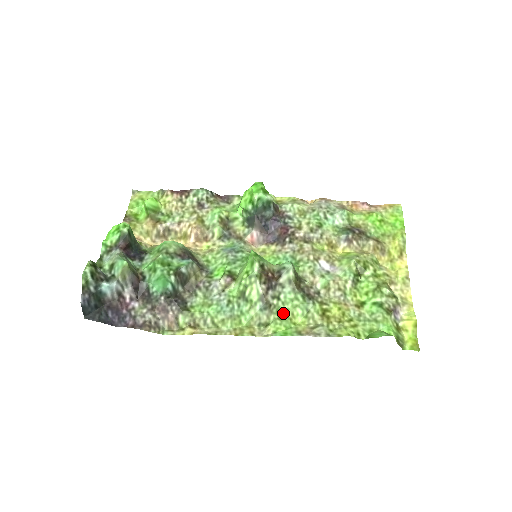
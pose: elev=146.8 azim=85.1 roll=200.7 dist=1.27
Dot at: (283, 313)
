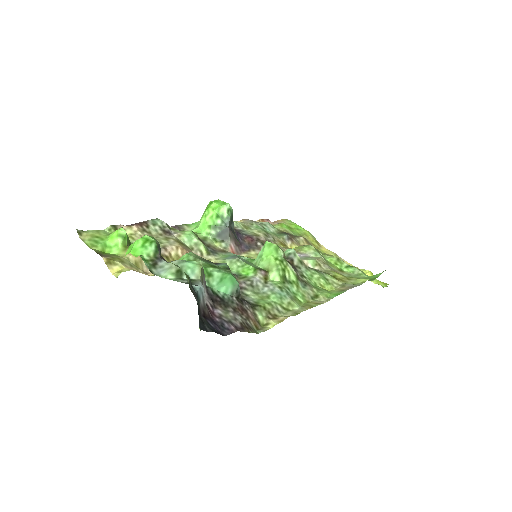
Dot at: (316, 286)
